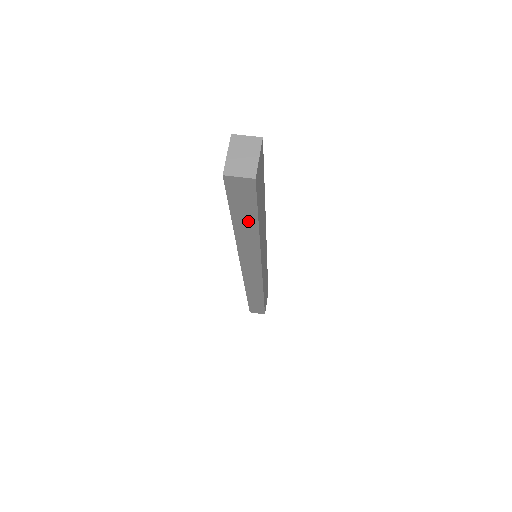
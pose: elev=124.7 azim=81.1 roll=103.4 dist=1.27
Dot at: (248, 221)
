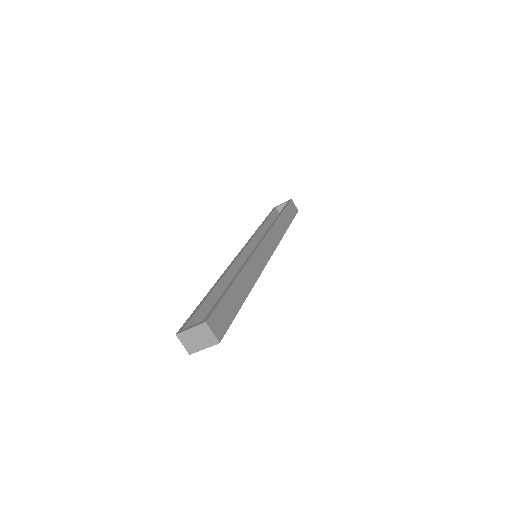
Dot at: occluded
